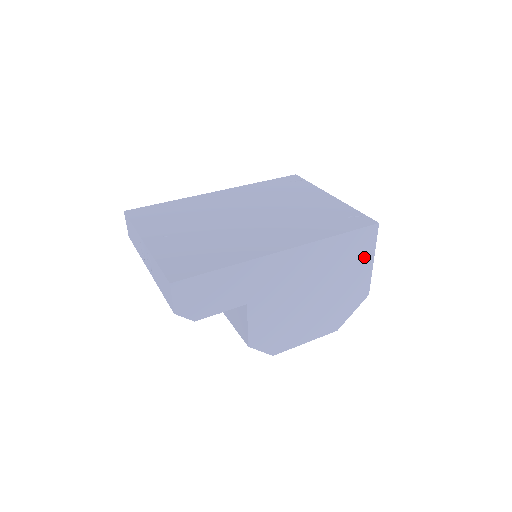
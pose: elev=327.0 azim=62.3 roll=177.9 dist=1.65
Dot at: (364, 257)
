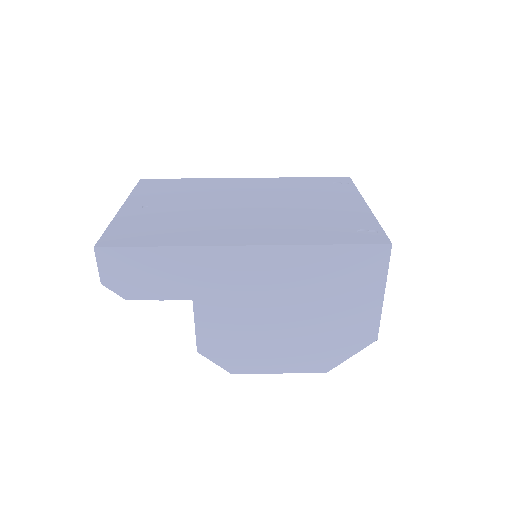
Dot at: (368, 286)
